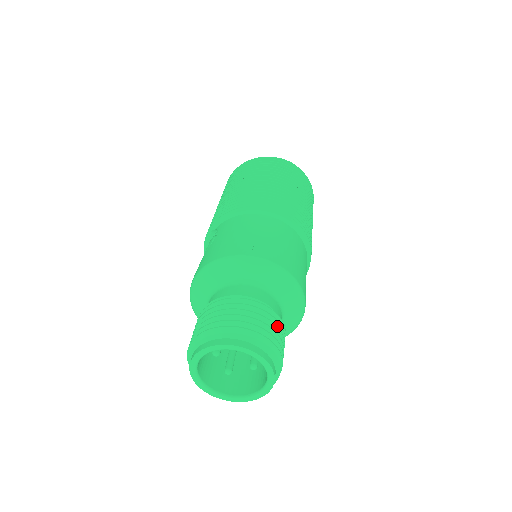
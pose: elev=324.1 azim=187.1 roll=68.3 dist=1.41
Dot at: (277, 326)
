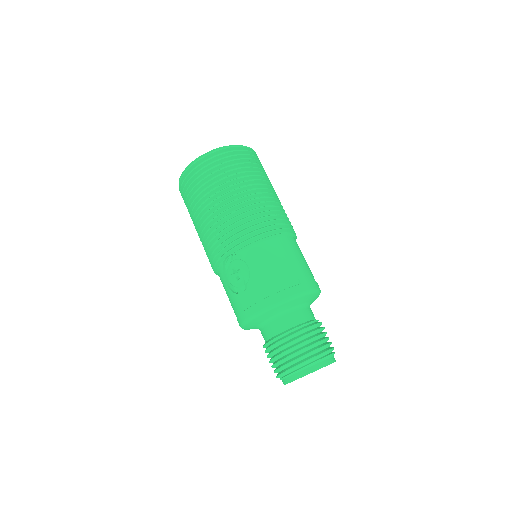
Dot at: occluded
